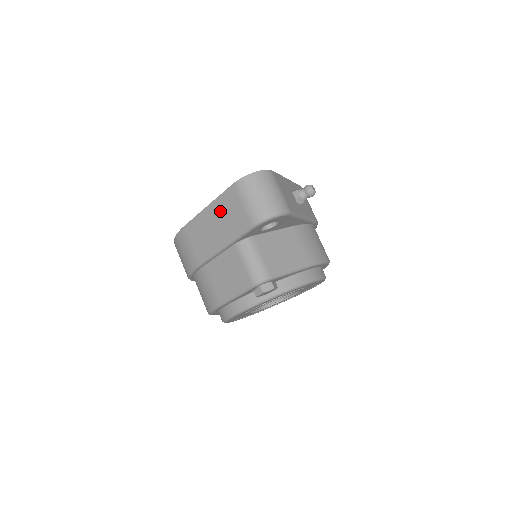
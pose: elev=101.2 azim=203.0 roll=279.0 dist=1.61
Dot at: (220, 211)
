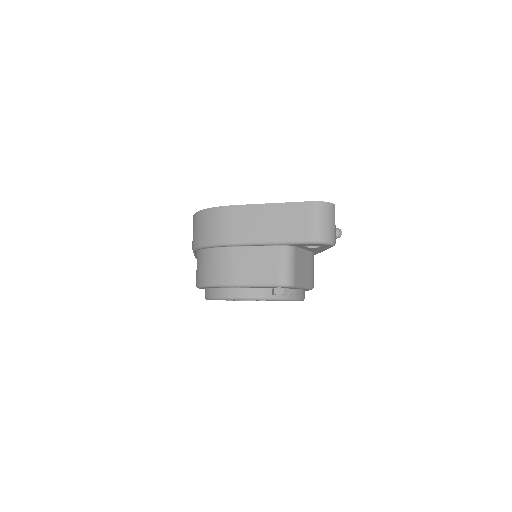
Dot at: (284, 214)
